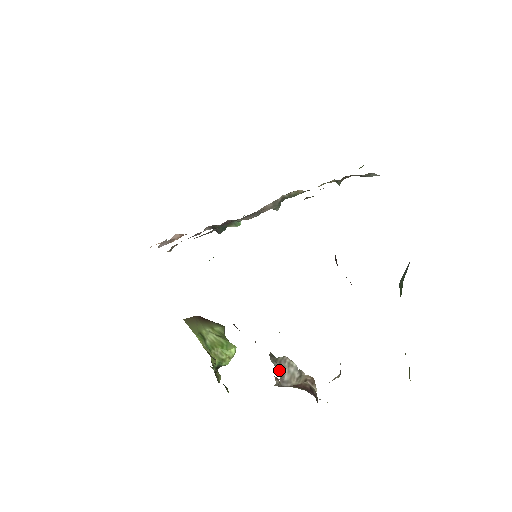
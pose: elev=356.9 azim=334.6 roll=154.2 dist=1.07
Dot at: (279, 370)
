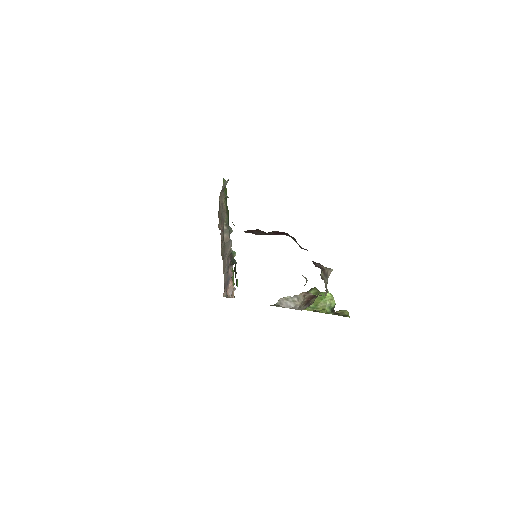
Dot at: (285, 307)
